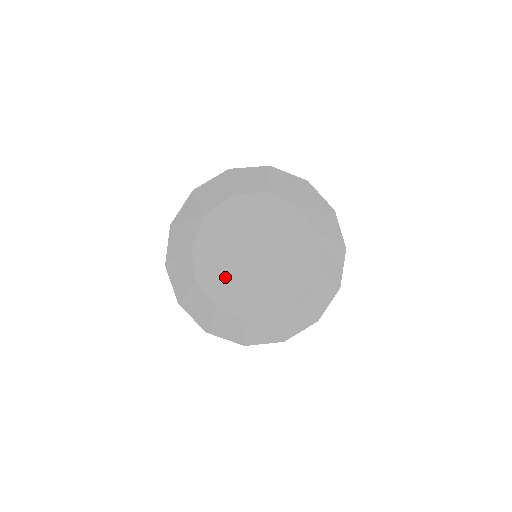
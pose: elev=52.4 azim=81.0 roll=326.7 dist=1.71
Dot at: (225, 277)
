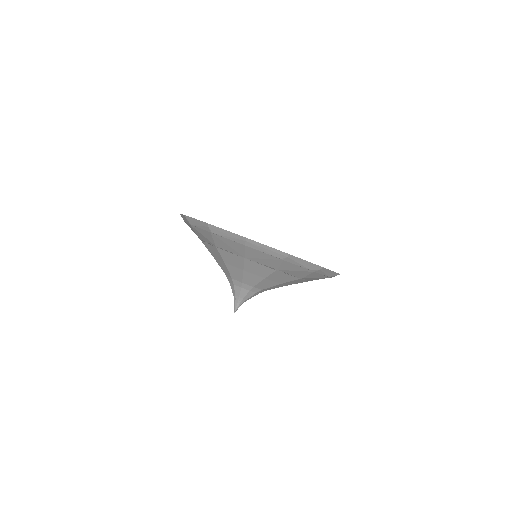
Dot at: occluded
